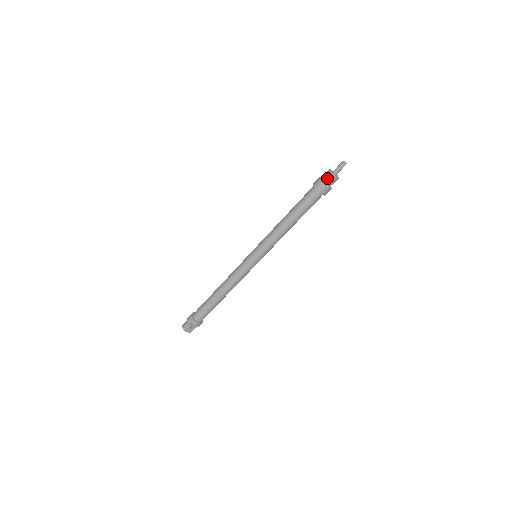
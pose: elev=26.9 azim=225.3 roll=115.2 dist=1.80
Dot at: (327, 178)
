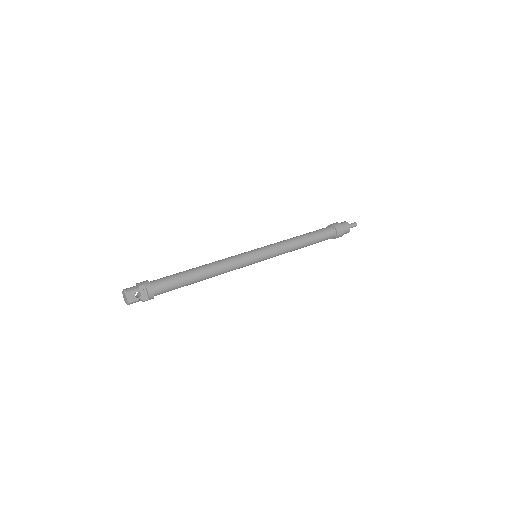
Dot at: (343, 223)
